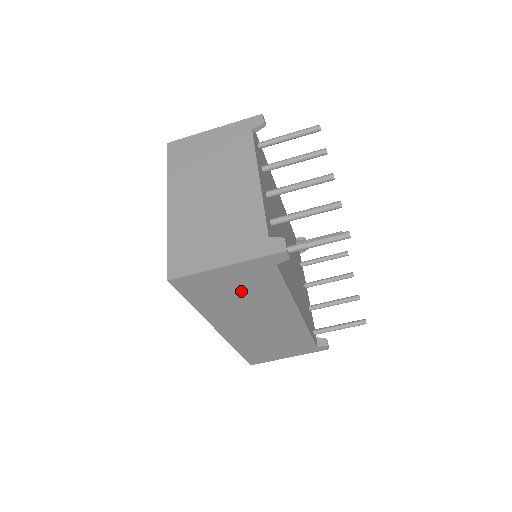
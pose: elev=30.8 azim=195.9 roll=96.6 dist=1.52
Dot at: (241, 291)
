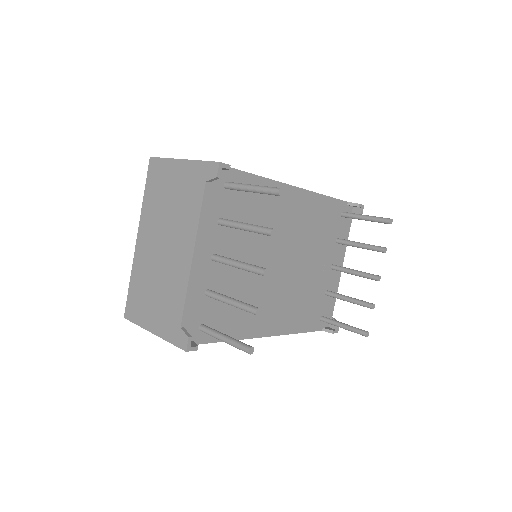
Dot at: occluded
